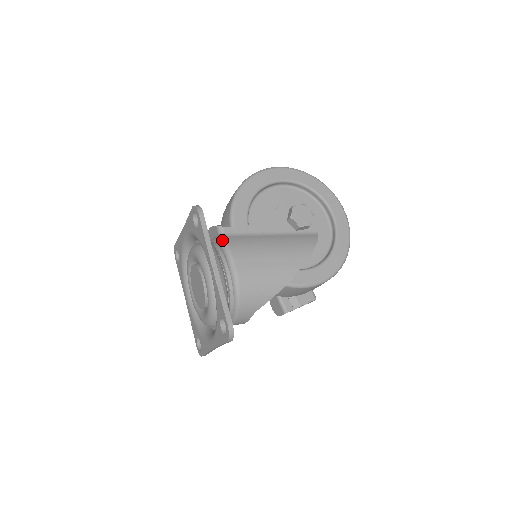
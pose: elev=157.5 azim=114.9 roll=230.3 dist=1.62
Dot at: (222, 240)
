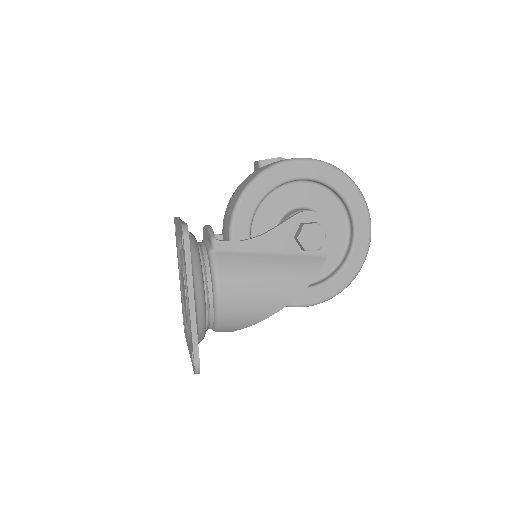
Dot at: (212, 258)
